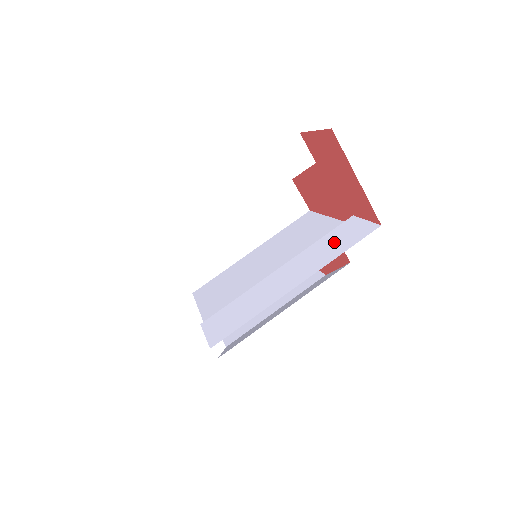
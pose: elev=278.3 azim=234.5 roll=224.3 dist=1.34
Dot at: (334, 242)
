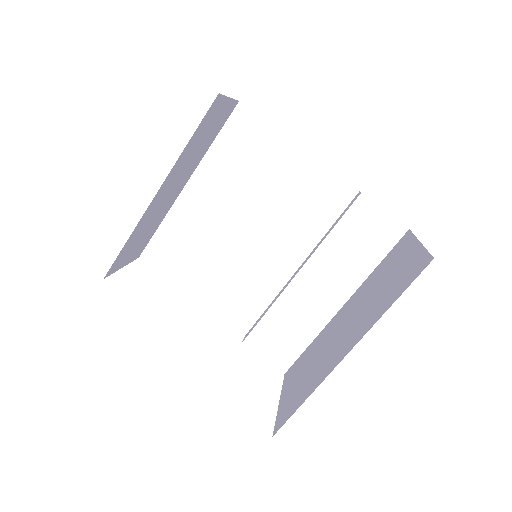
Dot at: (357, 244)
